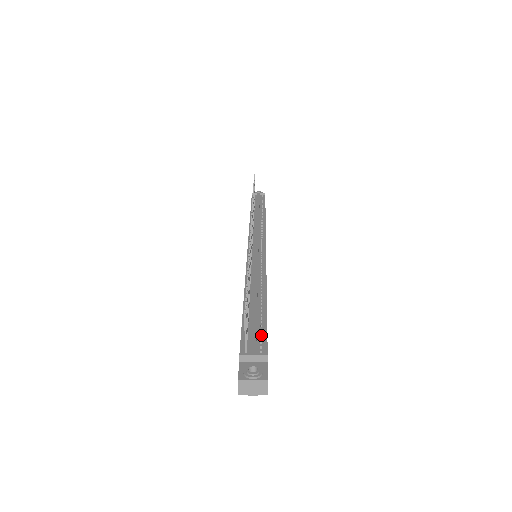
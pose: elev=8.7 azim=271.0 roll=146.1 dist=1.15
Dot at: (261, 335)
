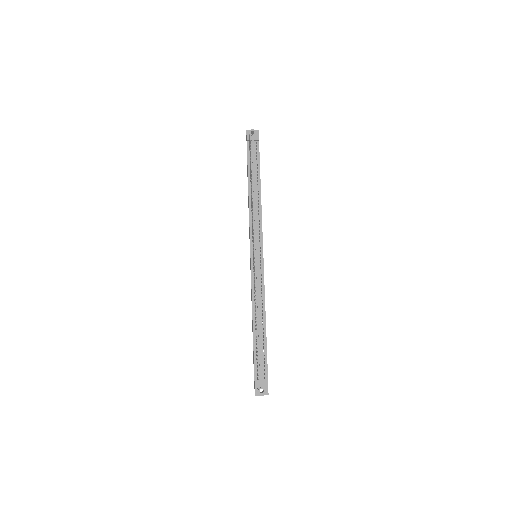
Dot at: (264, 361)
